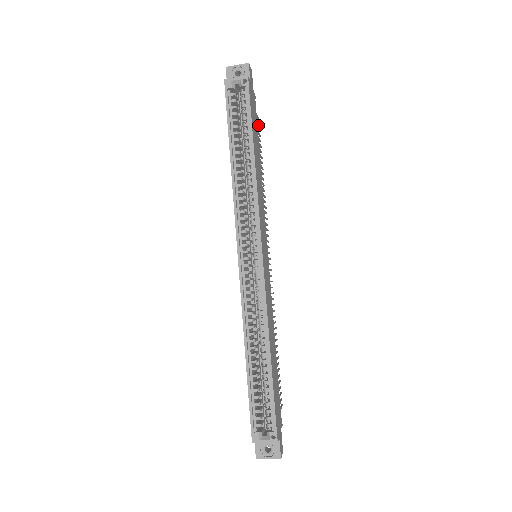
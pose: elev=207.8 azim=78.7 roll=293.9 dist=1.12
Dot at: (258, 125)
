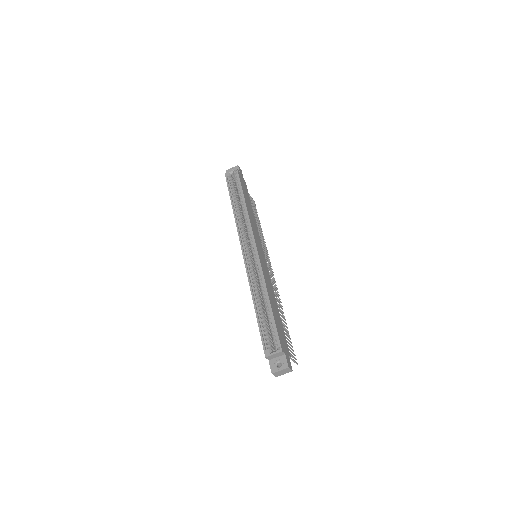
Dot at: occluded
